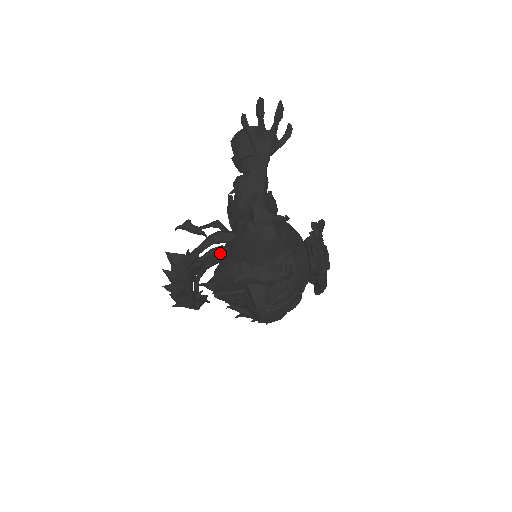
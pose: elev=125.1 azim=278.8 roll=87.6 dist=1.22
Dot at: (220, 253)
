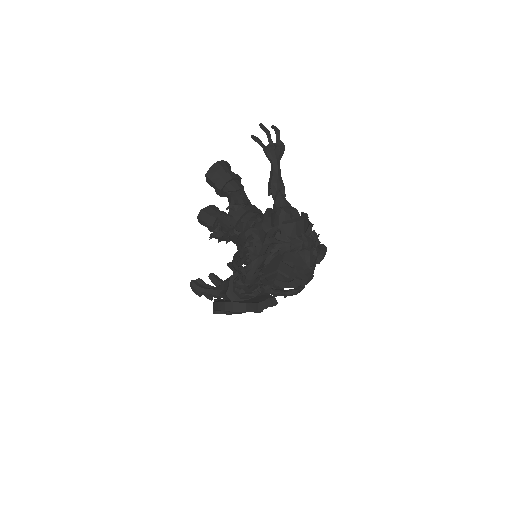
Dot at: occluded
